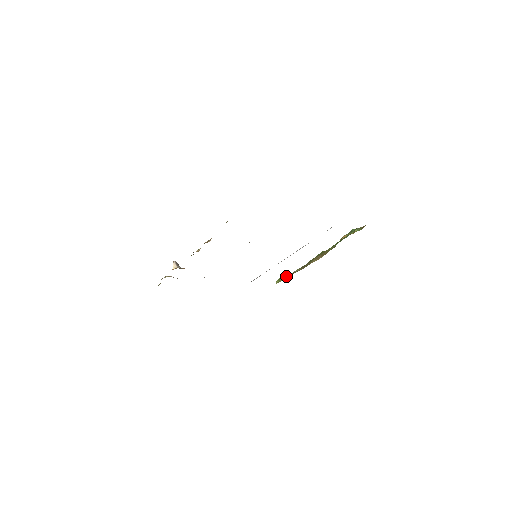
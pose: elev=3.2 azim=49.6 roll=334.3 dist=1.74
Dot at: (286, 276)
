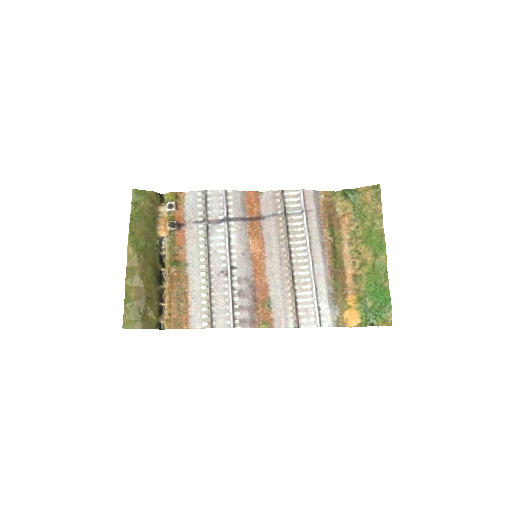
Dot at: (352, 201)
